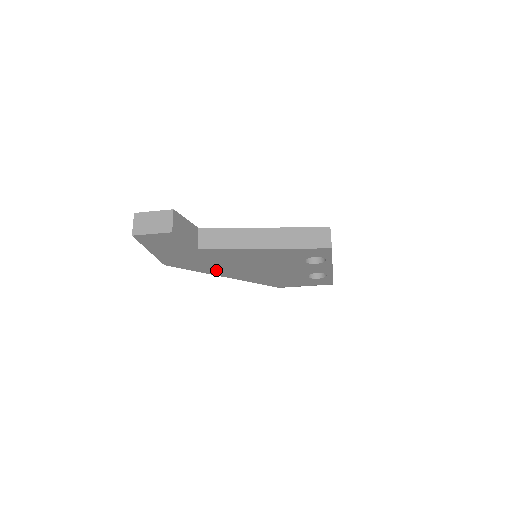
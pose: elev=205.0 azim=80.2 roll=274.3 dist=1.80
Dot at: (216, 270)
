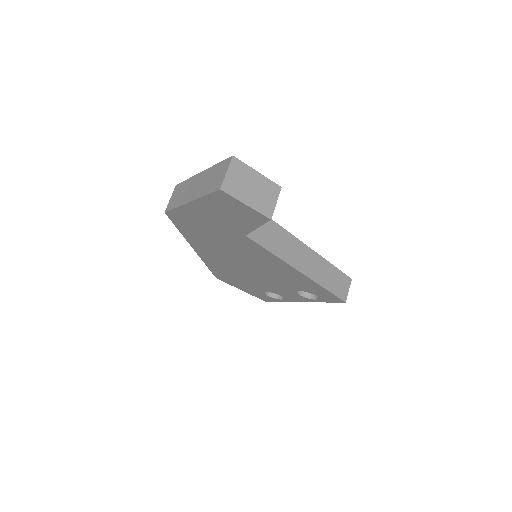
Dot at: (204, 245)
